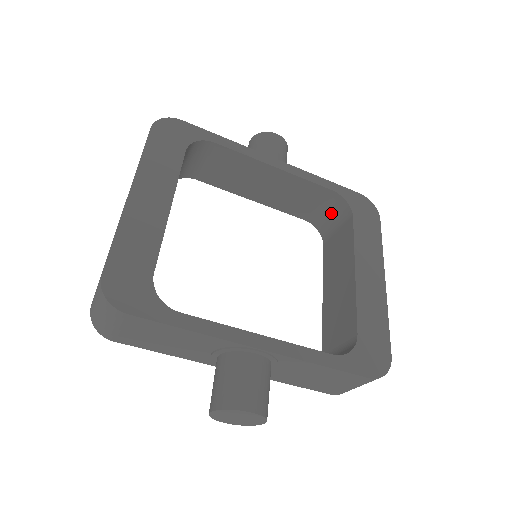
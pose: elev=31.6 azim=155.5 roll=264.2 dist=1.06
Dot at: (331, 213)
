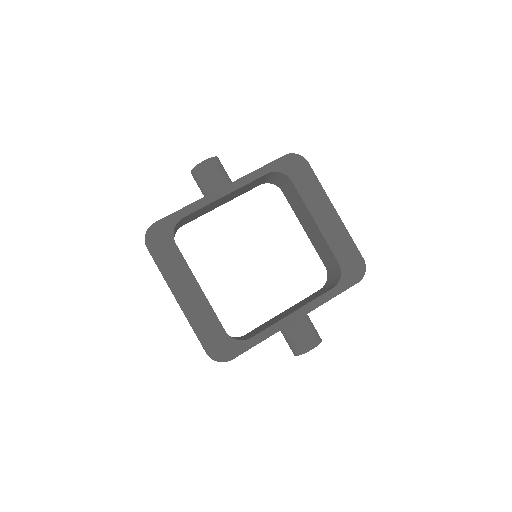
Dot at: (275, 178)
